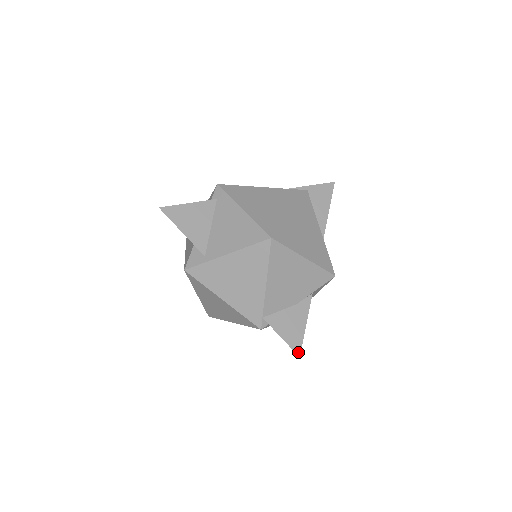
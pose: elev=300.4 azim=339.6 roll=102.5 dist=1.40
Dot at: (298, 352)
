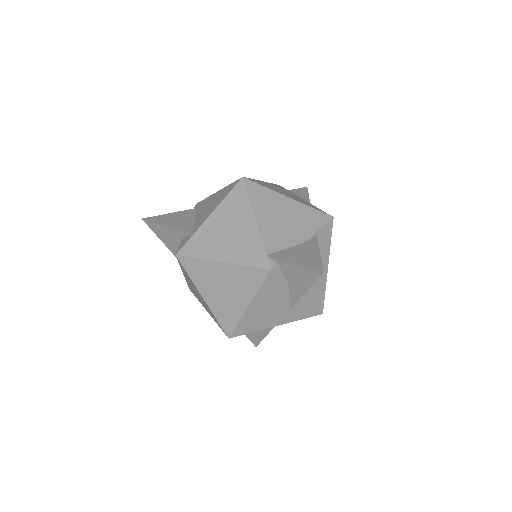
Dot at: (320, 269)
